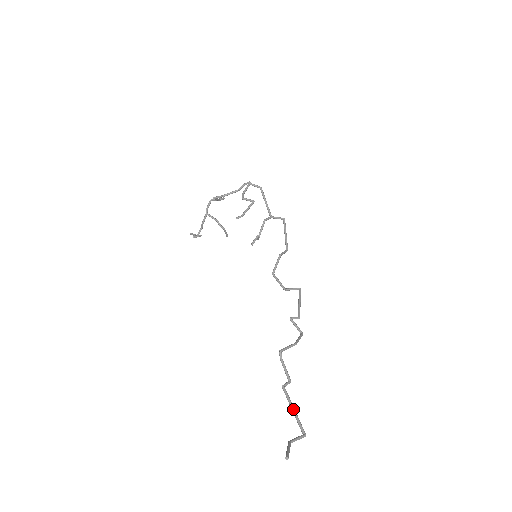
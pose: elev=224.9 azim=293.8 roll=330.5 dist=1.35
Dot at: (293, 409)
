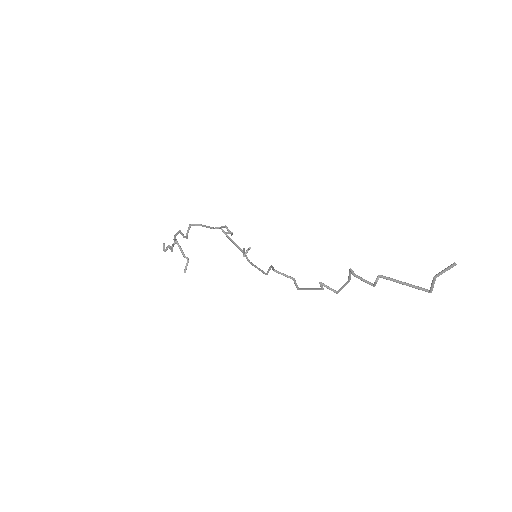
Dot at: (404, 282)
